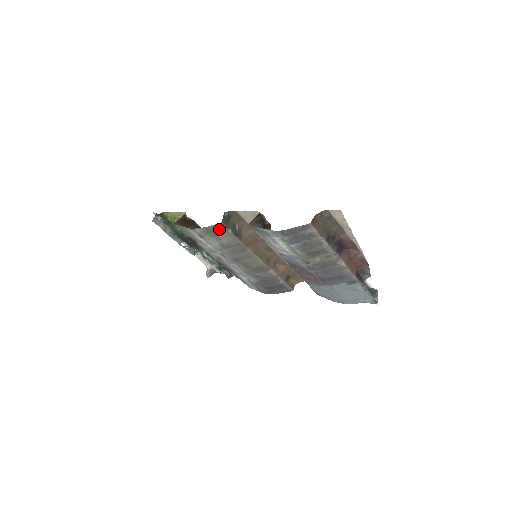
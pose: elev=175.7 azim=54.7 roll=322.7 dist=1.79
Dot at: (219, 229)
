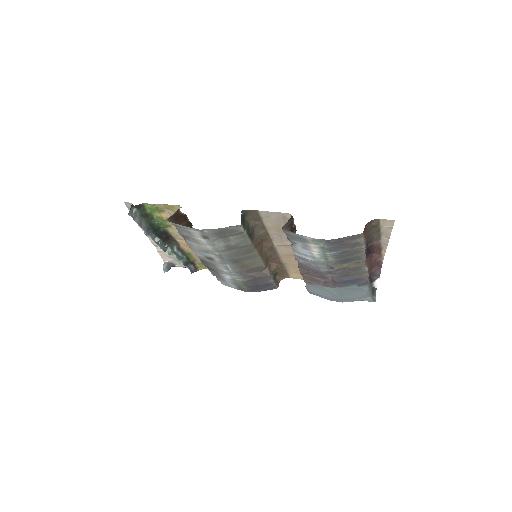
Dot at: (235, 231)
